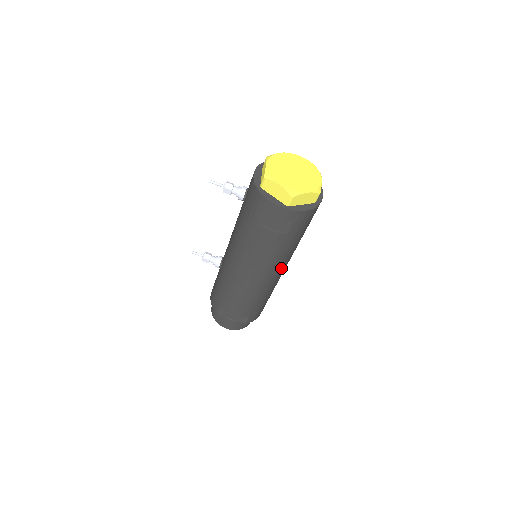
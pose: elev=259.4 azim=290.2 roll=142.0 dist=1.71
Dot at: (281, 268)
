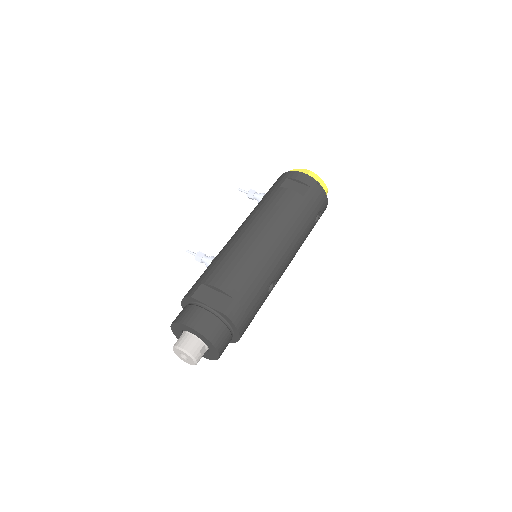
Dot at: (287, 242)
